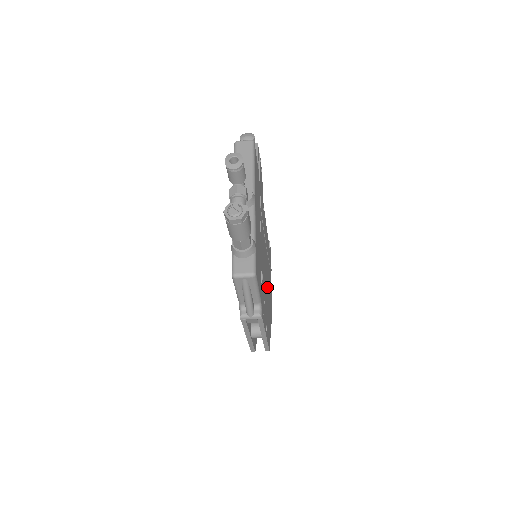
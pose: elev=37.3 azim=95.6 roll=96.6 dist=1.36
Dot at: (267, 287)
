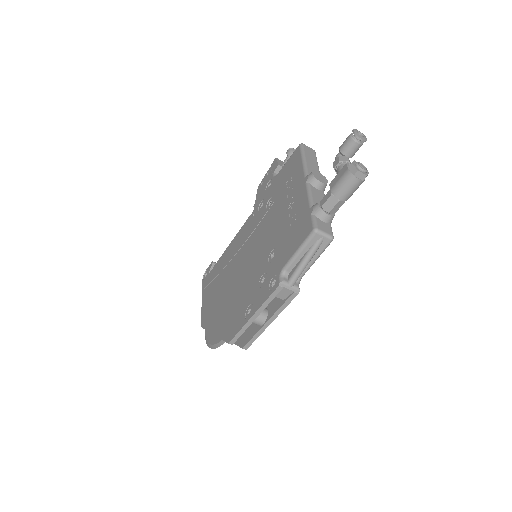
Dot at: occluded
